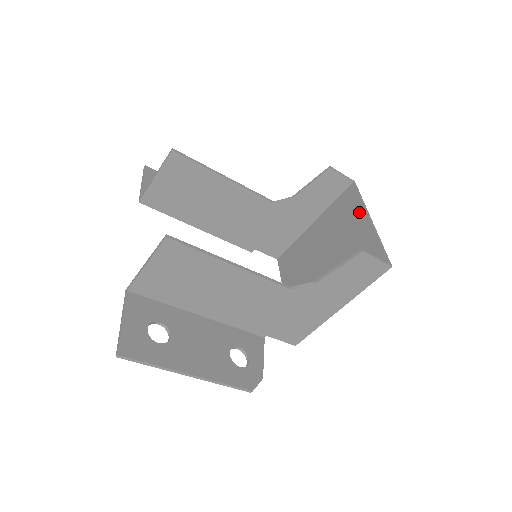
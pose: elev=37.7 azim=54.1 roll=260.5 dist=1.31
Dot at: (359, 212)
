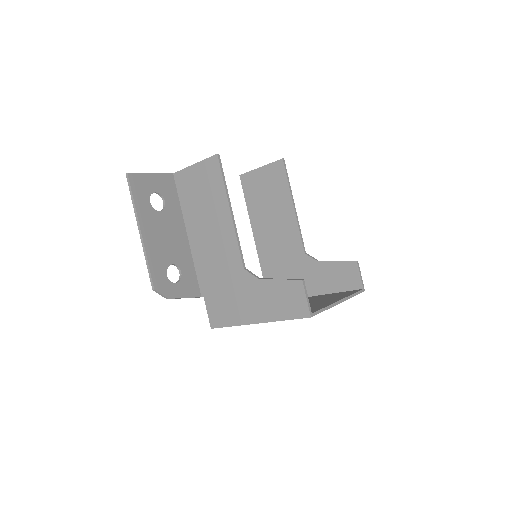
Dot at: (341, 297)
